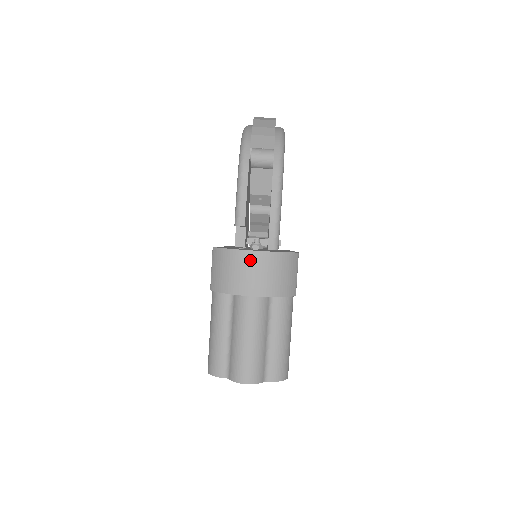
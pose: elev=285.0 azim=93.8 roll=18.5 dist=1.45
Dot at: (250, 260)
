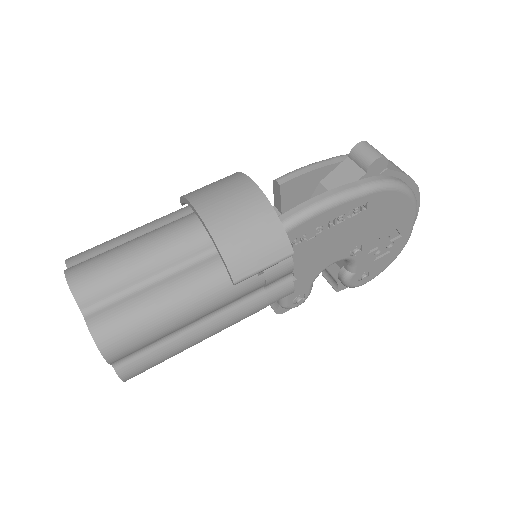
Dot at: (243, 188)
